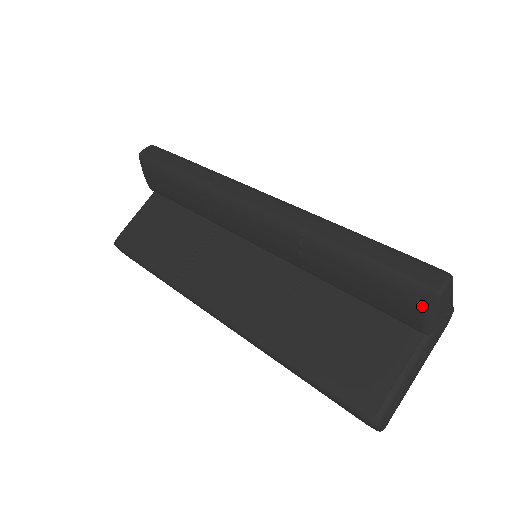
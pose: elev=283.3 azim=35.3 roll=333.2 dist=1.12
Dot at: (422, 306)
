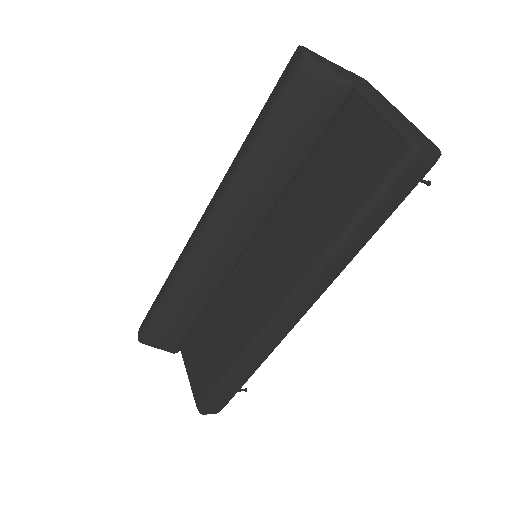
Dot at: (315, 75)
